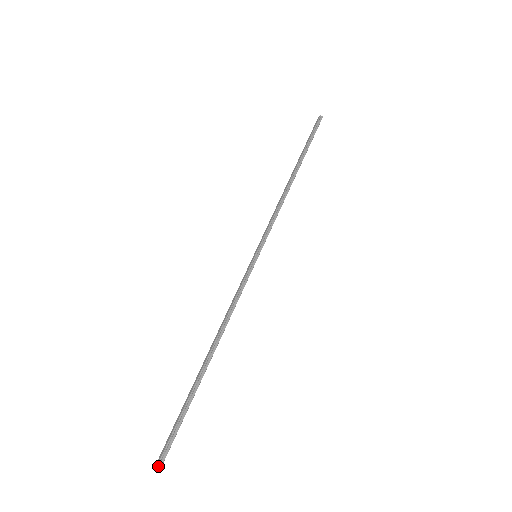
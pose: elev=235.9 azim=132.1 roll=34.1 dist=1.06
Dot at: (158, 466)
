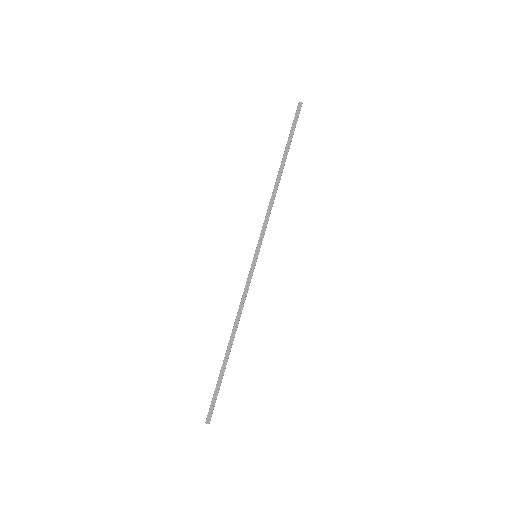
Dot at: (209, 421)
